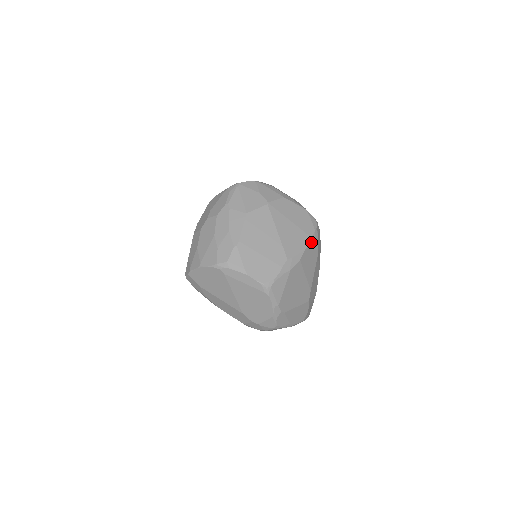
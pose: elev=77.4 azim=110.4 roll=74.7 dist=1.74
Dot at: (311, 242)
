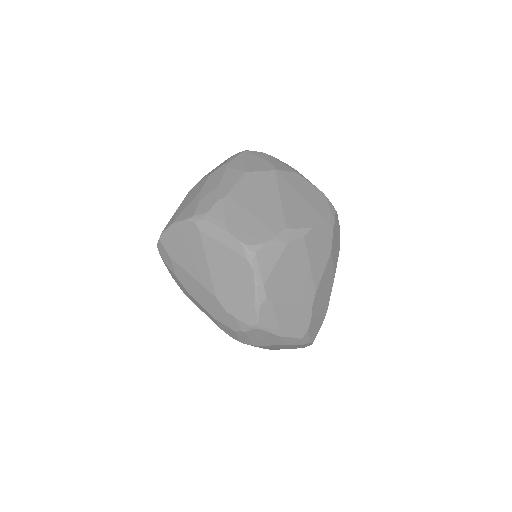
Dot at: (323, 224)
